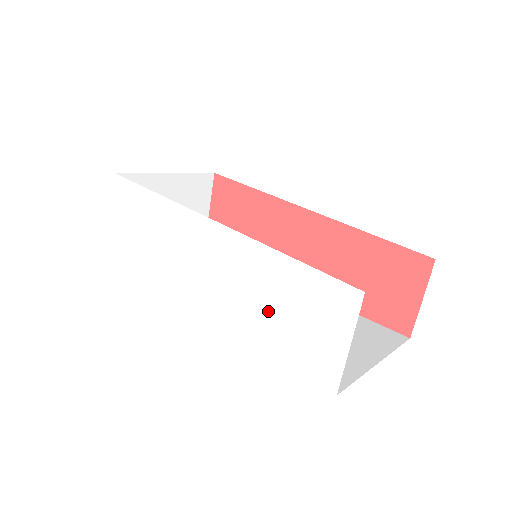
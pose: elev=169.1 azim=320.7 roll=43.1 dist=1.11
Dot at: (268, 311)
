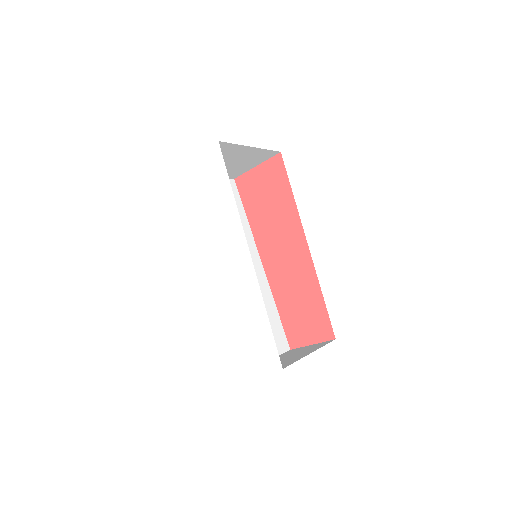
Dot at: (236, 319)
